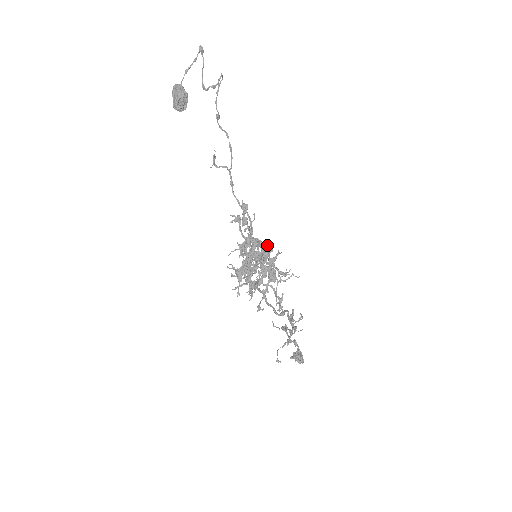
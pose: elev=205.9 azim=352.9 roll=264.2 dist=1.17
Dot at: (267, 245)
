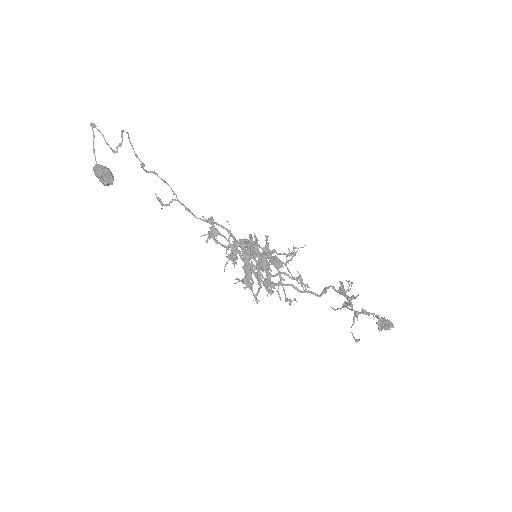
Dot at: occluded
